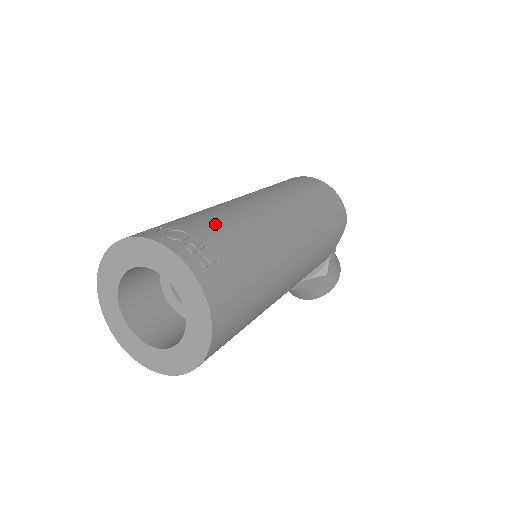
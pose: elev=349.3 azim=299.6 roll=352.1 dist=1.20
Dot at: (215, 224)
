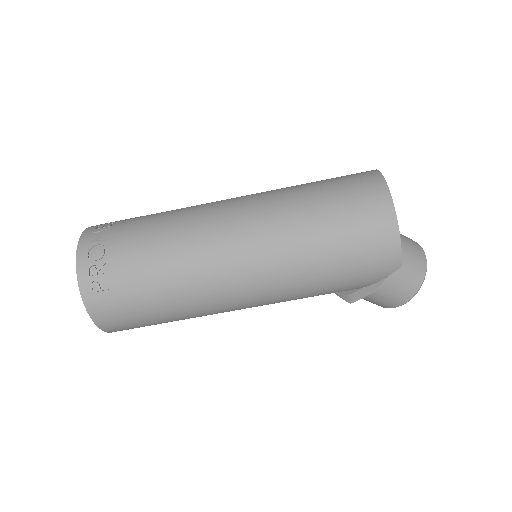
Dot at: (140, 250)
